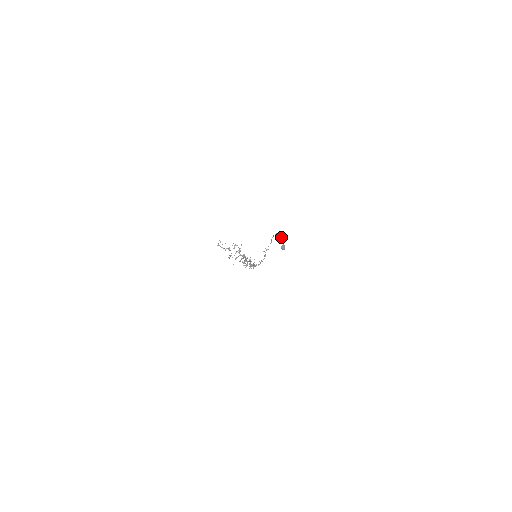
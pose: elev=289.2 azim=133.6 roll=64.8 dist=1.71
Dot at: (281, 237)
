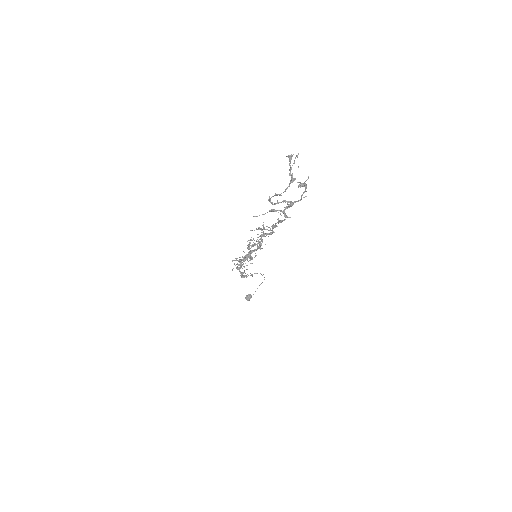
Dot at: (260, 284)
